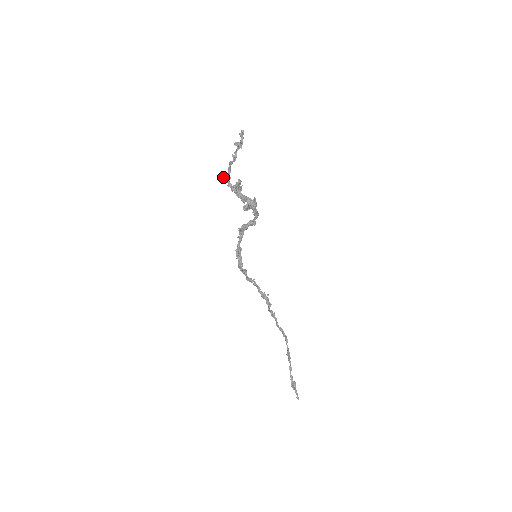
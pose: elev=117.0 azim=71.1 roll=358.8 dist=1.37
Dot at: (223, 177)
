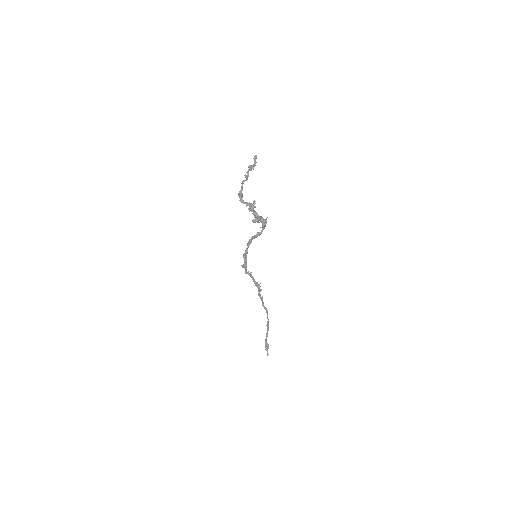
Dot at: occluded
